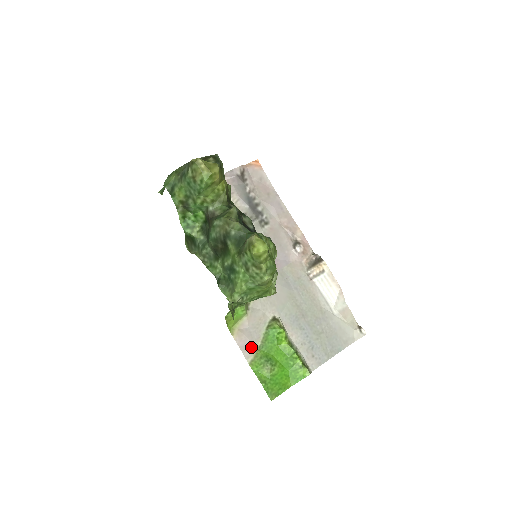
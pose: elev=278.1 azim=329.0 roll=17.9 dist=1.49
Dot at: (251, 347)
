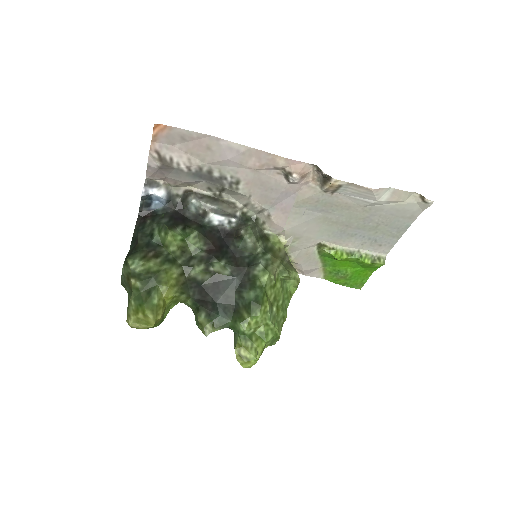
Dot at: (316, 270)
